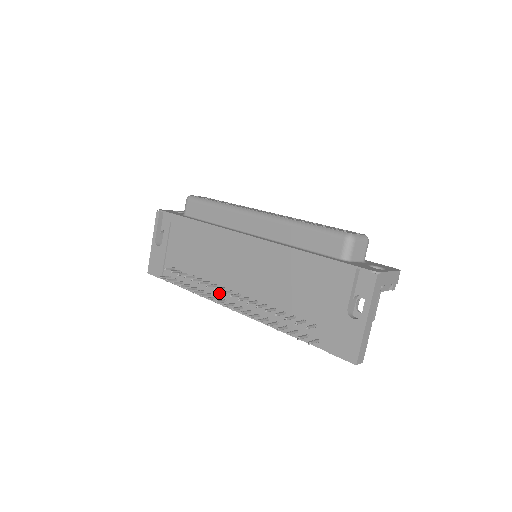
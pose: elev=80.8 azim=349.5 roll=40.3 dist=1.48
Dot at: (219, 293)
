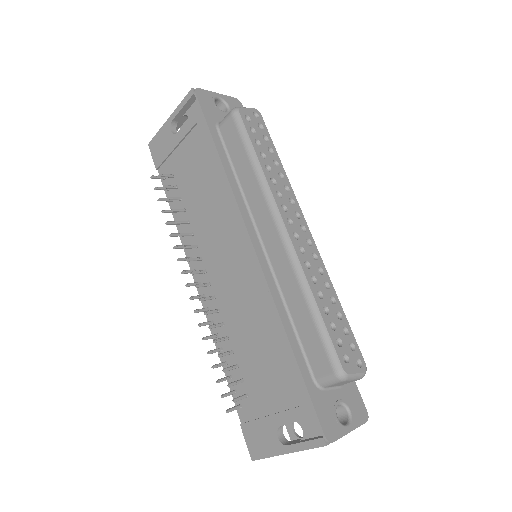
Dot at: (195, 257)
